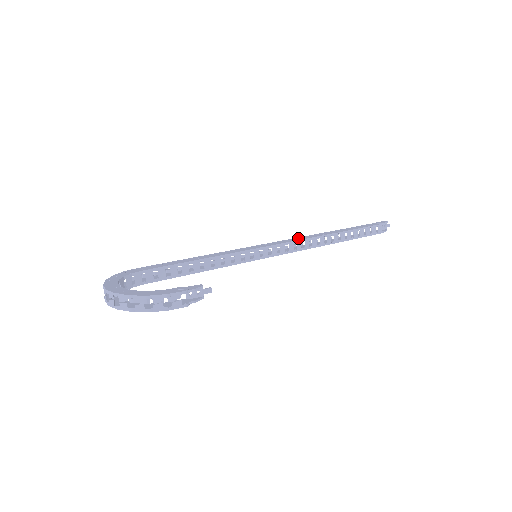
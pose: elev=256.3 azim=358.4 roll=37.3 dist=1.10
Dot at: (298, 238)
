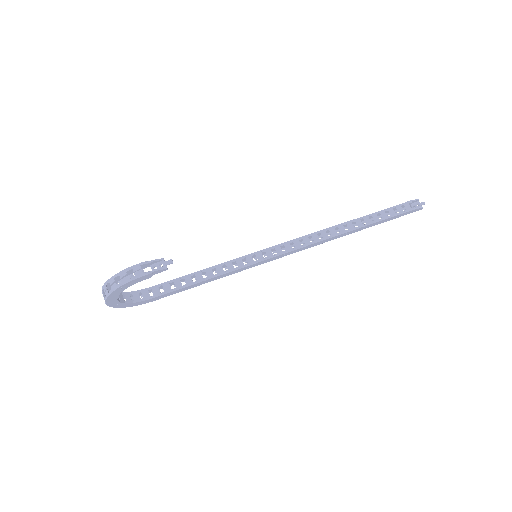
Dot at: occluded
